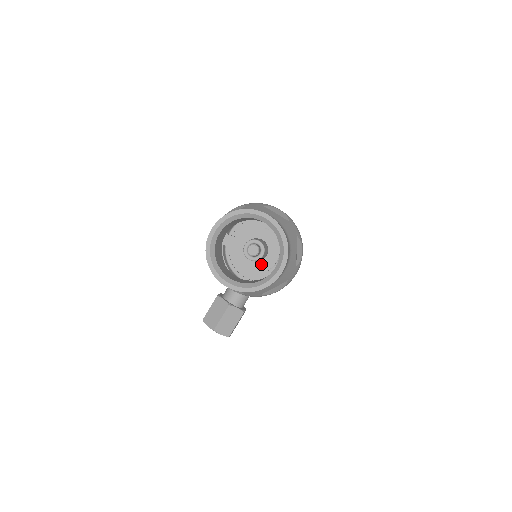
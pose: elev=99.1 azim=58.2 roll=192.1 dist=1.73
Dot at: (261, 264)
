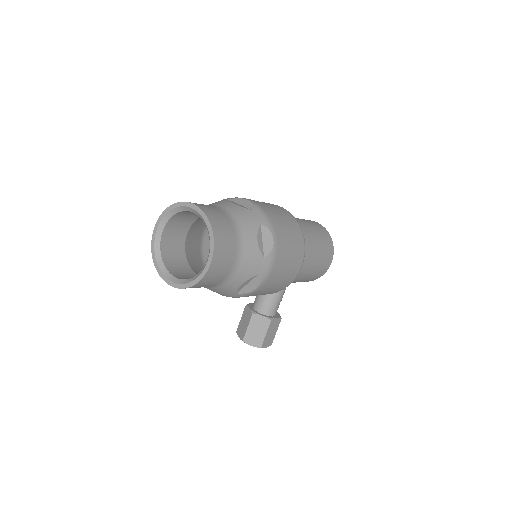
Dot at: occluded
